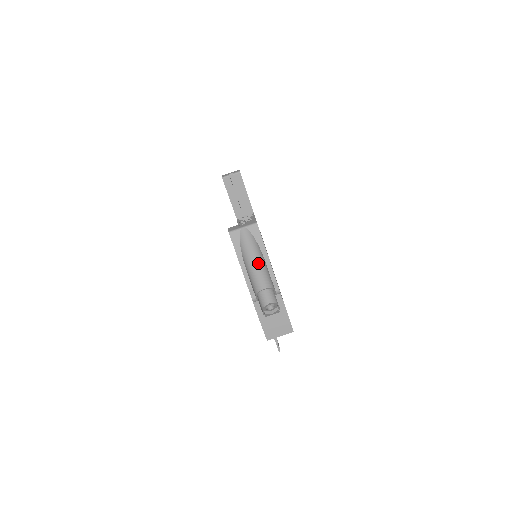
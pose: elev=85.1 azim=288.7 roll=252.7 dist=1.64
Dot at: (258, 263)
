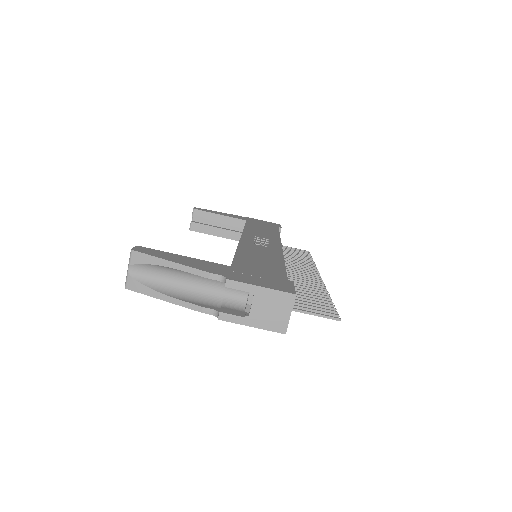
Dot at: (184, 278)
